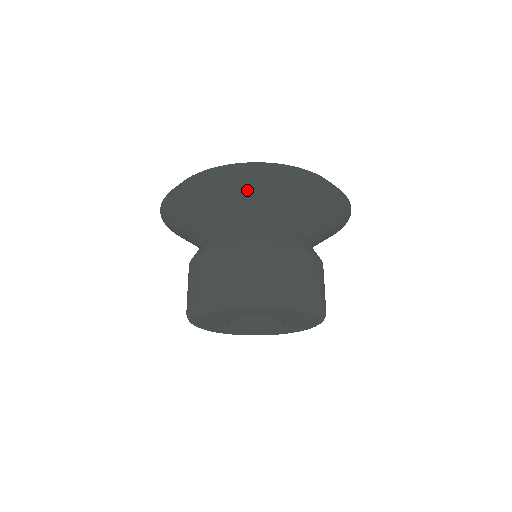
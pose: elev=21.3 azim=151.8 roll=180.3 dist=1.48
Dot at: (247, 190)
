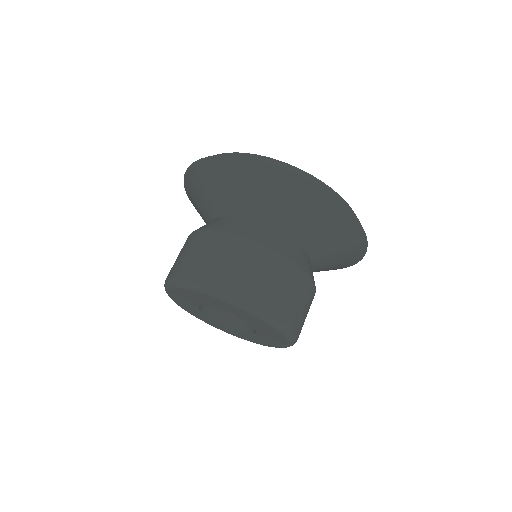
Dot at: (240, 180)
